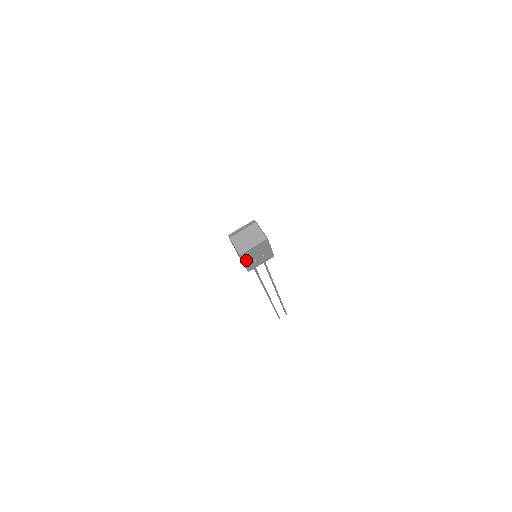
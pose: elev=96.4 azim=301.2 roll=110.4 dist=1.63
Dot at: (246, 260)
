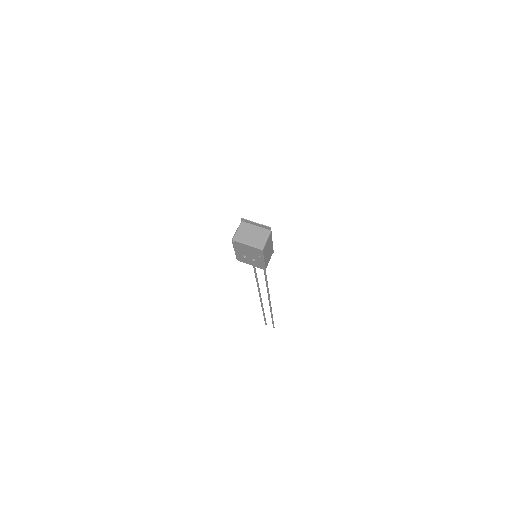
Dot at: (237, 249)
